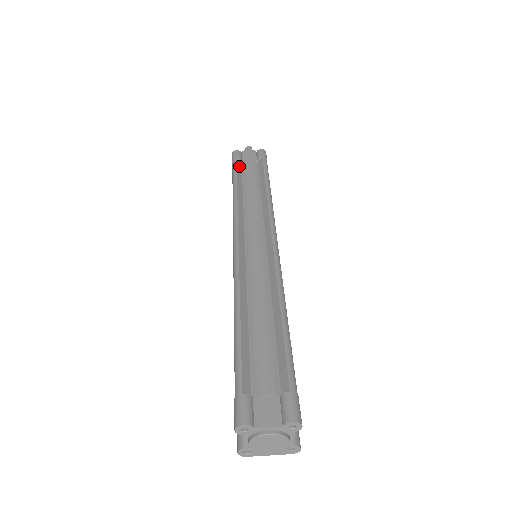
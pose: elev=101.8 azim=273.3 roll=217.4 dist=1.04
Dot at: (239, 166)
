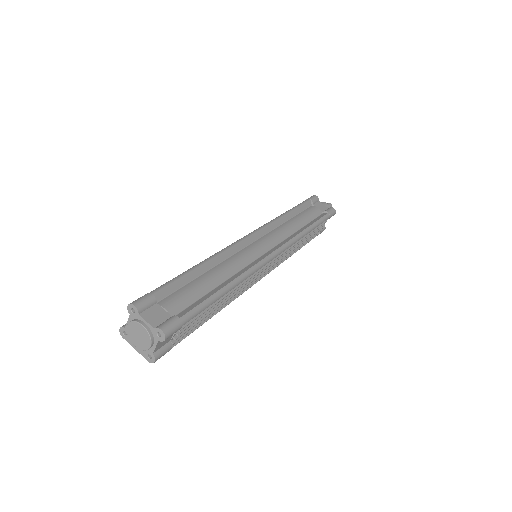
Dot at: (307, 205)
